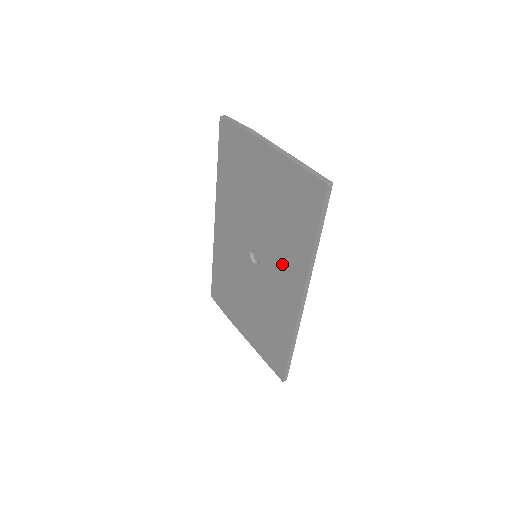
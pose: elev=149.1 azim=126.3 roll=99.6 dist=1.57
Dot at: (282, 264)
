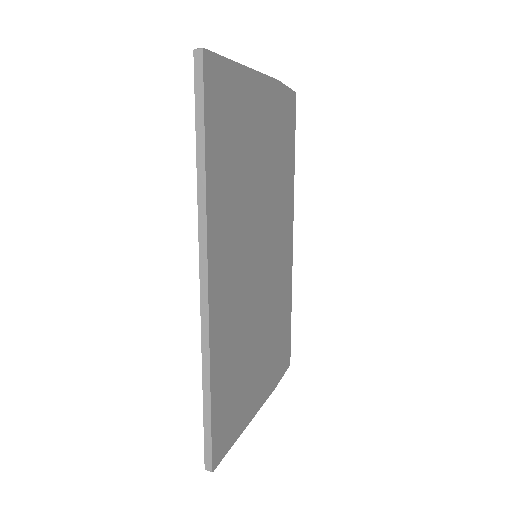
Dot at: occluded
